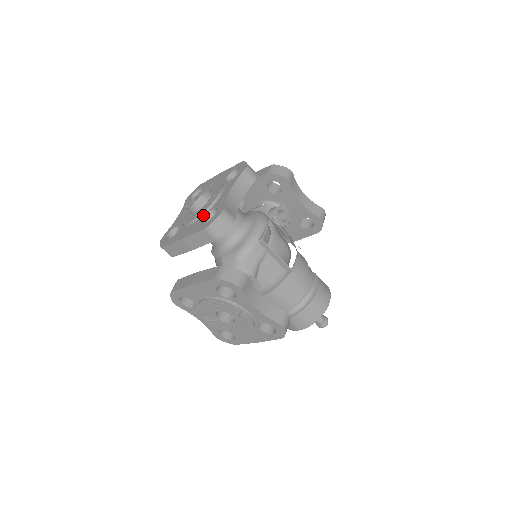
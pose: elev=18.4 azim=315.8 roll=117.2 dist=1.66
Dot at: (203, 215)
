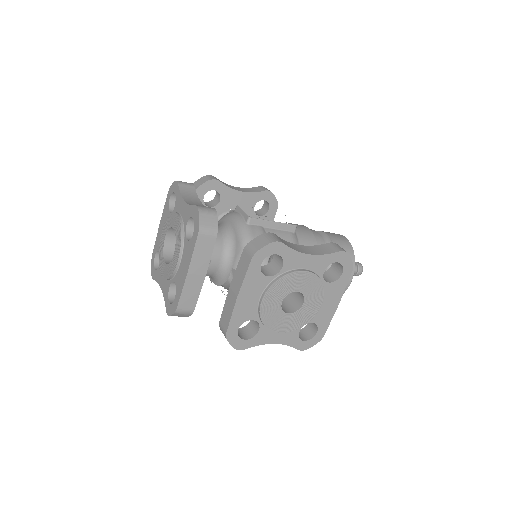
Dot at: (183, 240)
